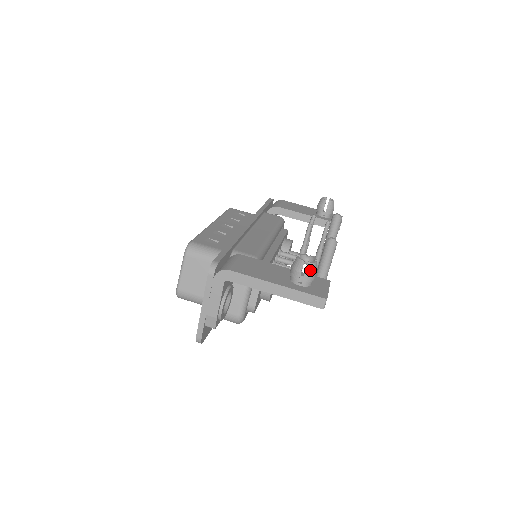
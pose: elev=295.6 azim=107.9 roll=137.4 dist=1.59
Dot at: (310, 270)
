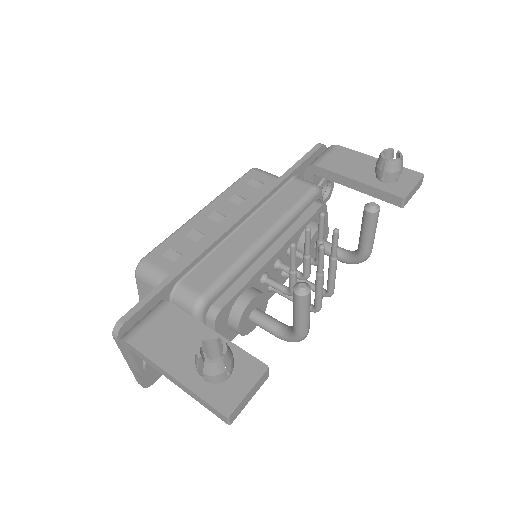
Dot at: (210, 371)
